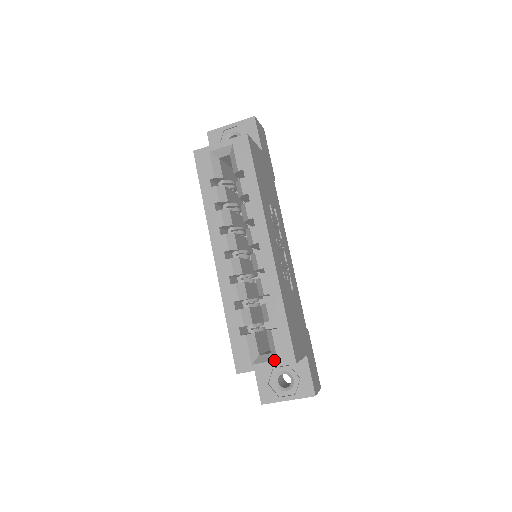
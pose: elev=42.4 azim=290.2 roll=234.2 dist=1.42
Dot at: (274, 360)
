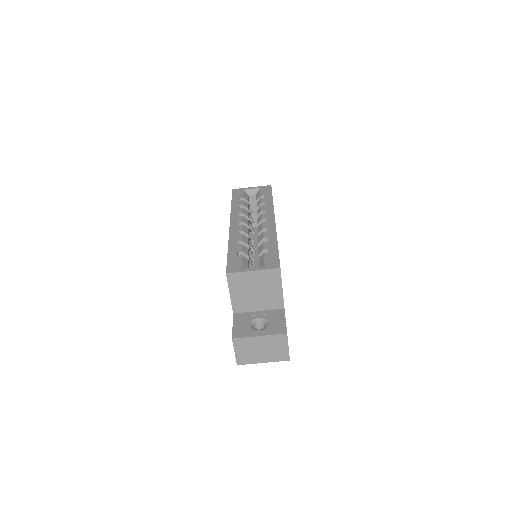
Dot at: (262, 266)
